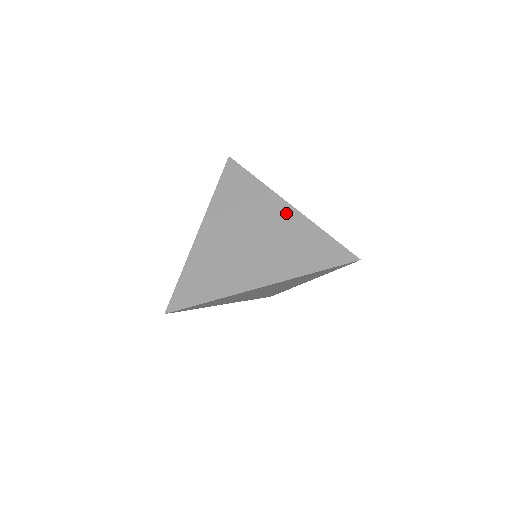
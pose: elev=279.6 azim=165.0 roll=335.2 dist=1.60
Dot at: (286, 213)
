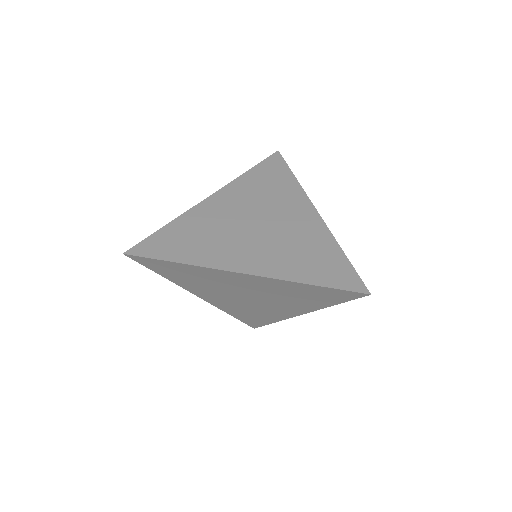
Dot at: (309, 218)
